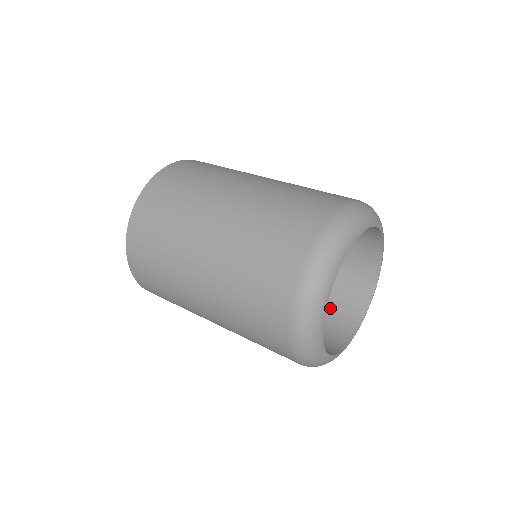
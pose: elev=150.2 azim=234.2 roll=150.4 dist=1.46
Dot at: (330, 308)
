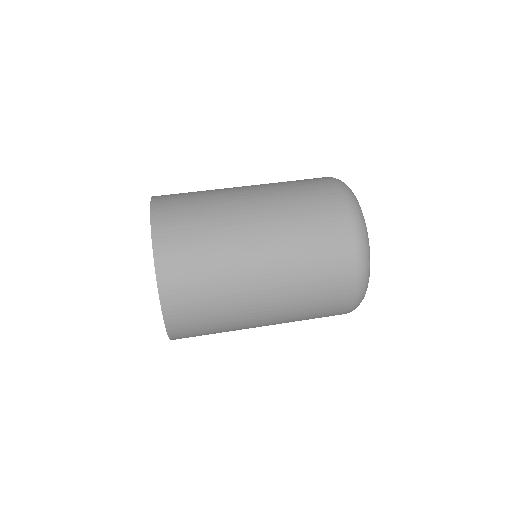
Dot at: occluded
